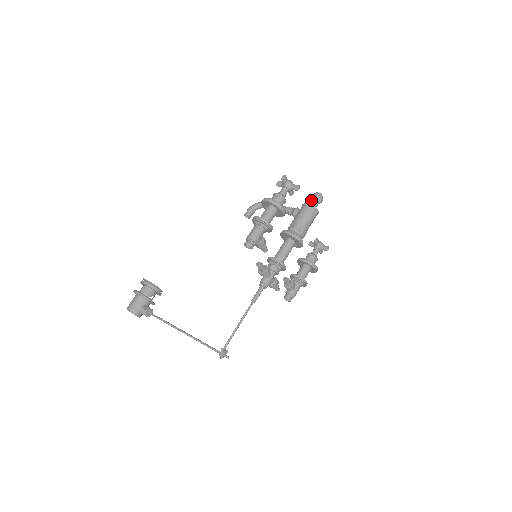
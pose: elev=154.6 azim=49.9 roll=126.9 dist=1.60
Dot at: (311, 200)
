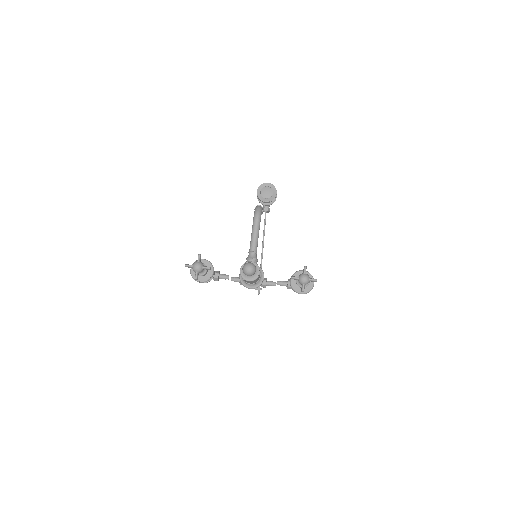
Dot at: occluded
